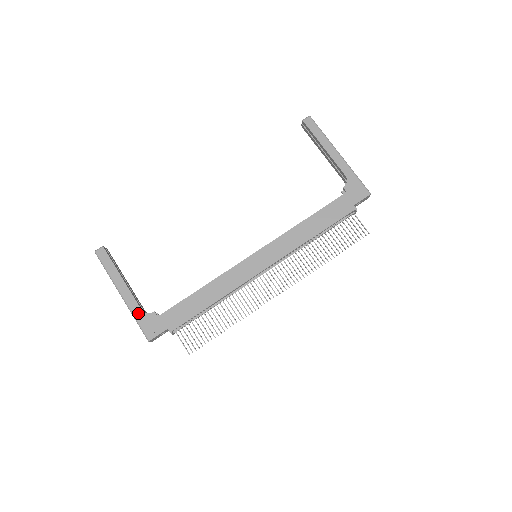
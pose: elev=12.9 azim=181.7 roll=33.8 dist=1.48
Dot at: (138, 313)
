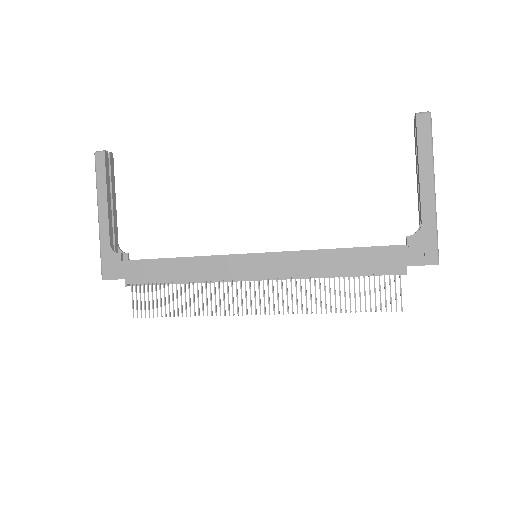
Dot at: (105, 245)
